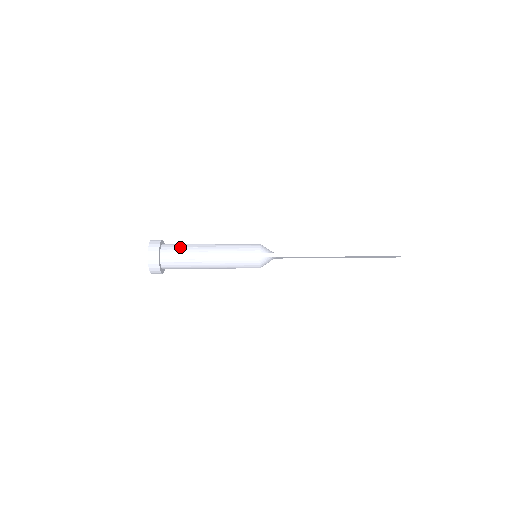
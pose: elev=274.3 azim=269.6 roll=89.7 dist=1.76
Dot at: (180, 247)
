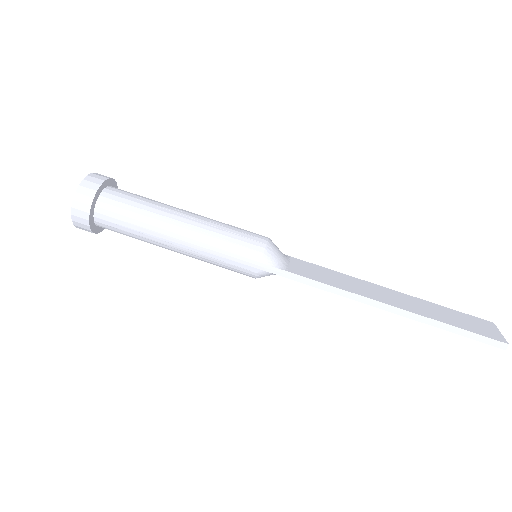
Dot at: (131, 206)
